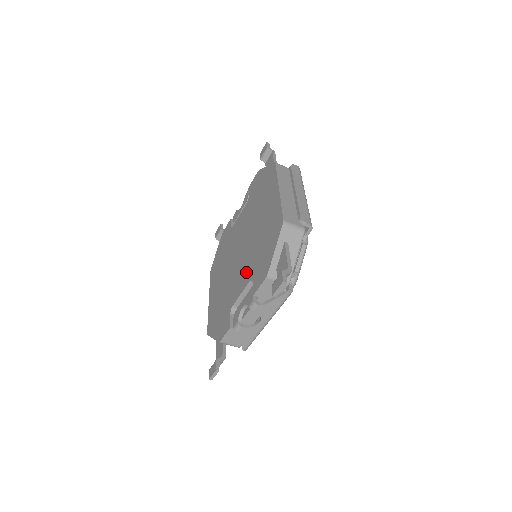
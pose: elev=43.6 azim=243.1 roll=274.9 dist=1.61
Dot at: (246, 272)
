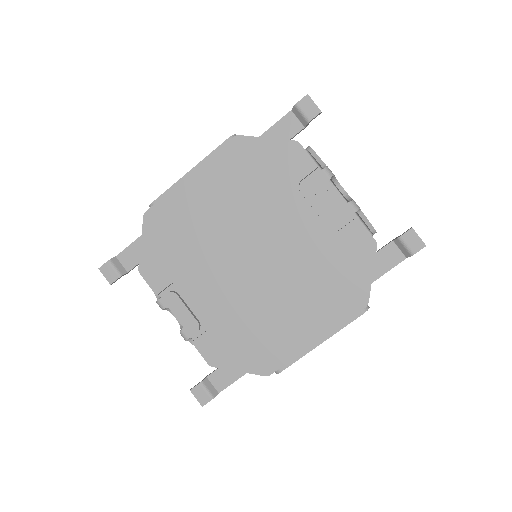
Dot at: (219, 303)
